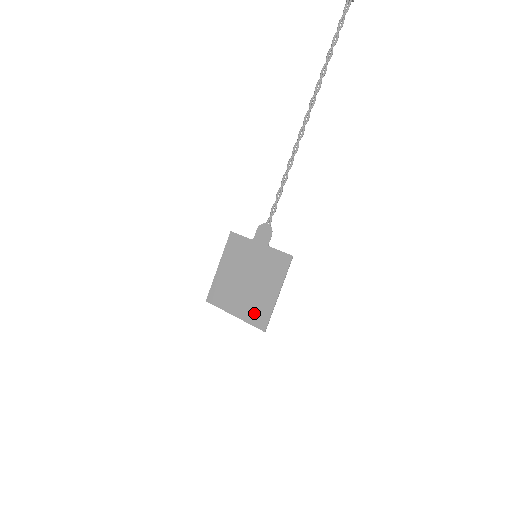
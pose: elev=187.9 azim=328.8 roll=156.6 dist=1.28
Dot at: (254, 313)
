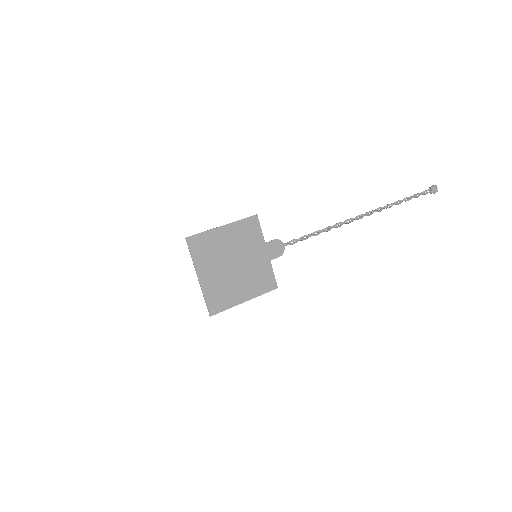
Dot at: (216, 294)
